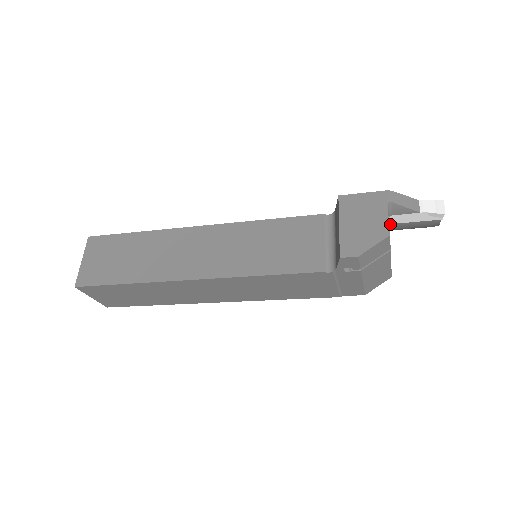
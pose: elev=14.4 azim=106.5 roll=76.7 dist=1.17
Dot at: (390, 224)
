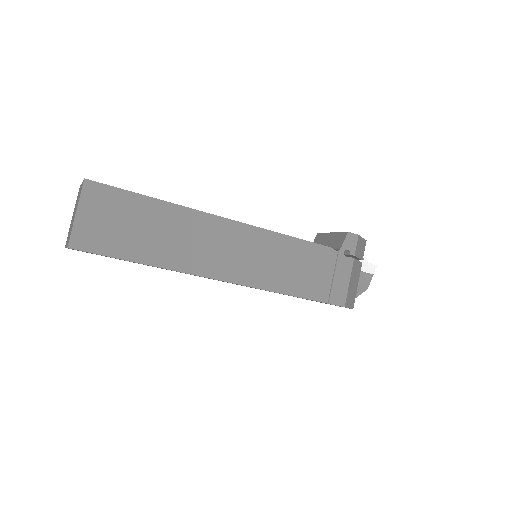
Dot at: occluded
